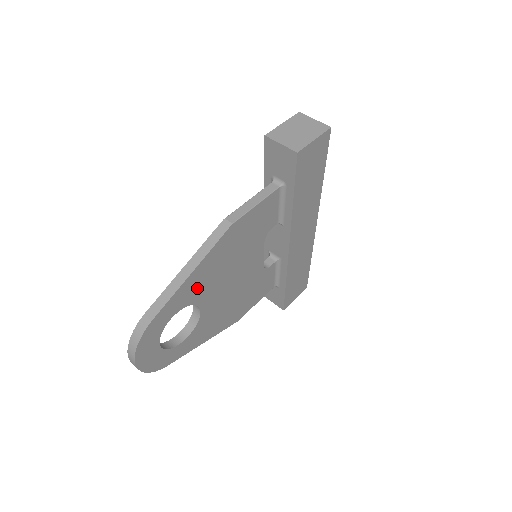
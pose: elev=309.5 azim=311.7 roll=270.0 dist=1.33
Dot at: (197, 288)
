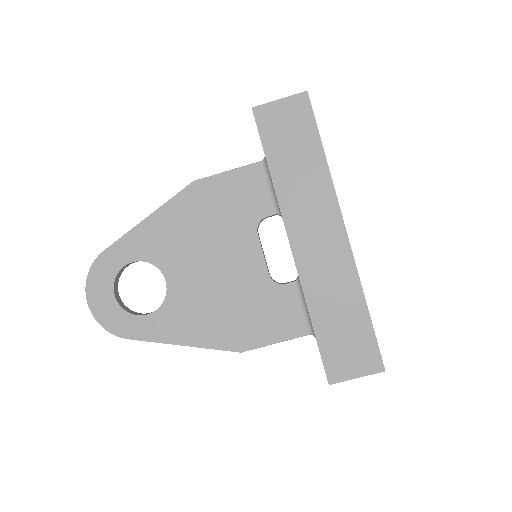
Dot at: (157, 244)
